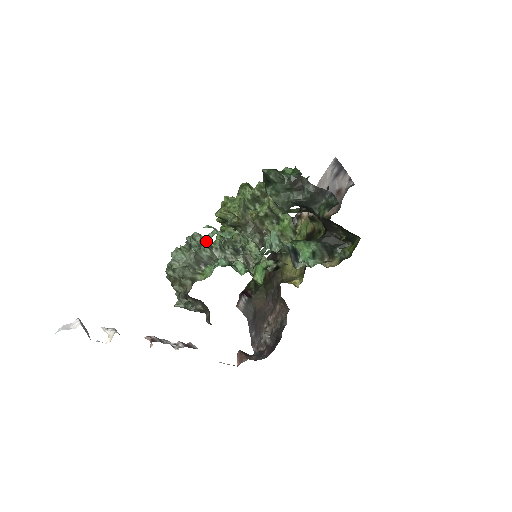
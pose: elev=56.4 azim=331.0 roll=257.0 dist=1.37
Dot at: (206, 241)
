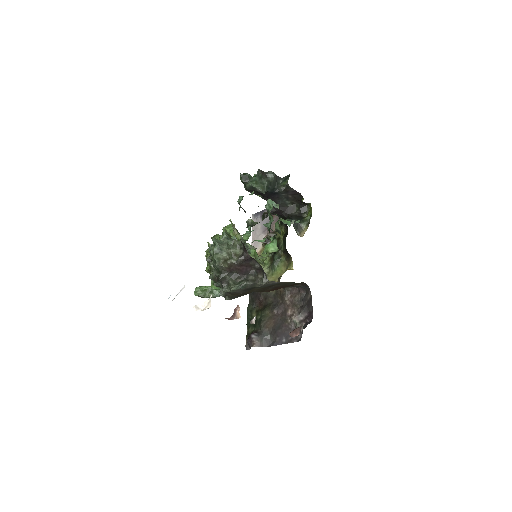
Dot at: (240, 201)
